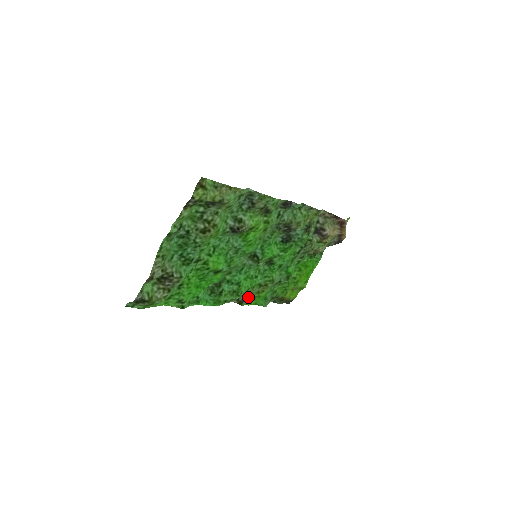
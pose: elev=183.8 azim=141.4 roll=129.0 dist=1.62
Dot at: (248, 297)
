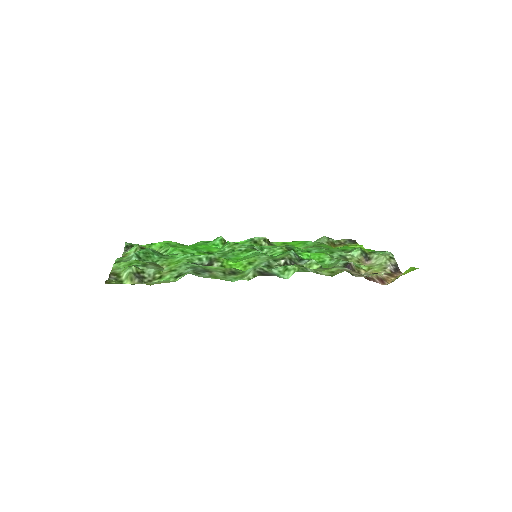
Dot at: (274, 245)
